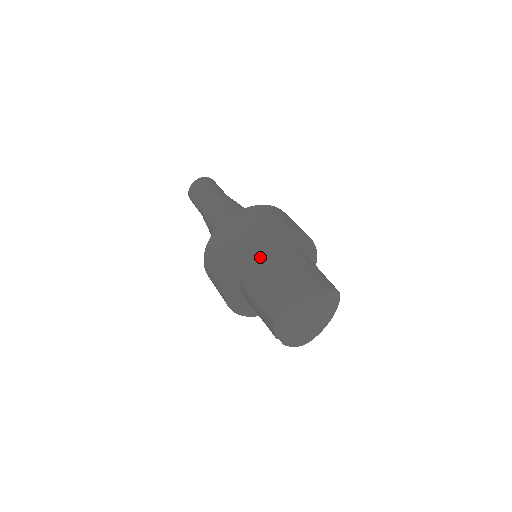
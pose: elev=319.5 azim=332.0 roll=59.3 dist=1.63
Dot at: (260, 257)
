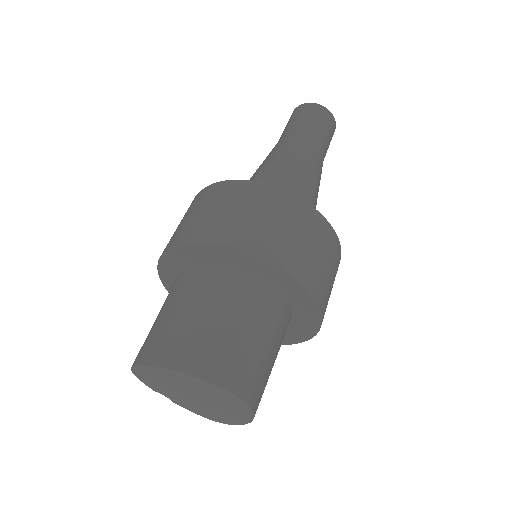
Dot at: (197, 266)
